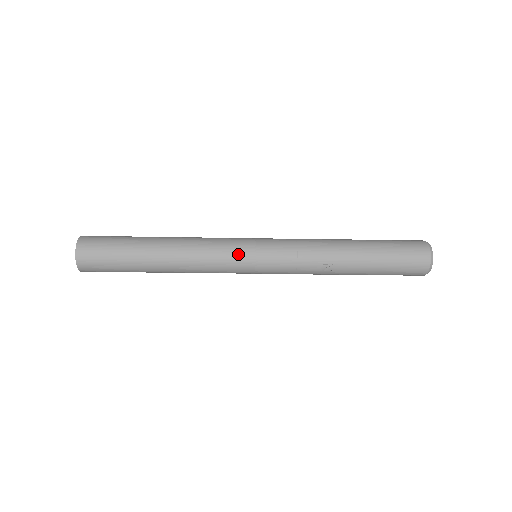
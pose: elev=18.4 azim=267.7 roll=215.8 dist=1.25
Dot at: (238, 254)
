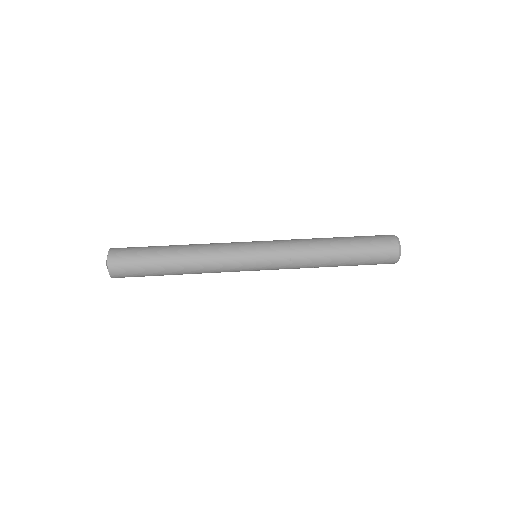
Dot at: (242, 267)
